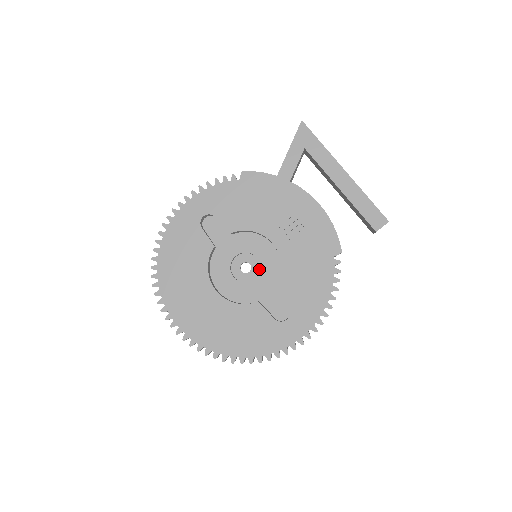
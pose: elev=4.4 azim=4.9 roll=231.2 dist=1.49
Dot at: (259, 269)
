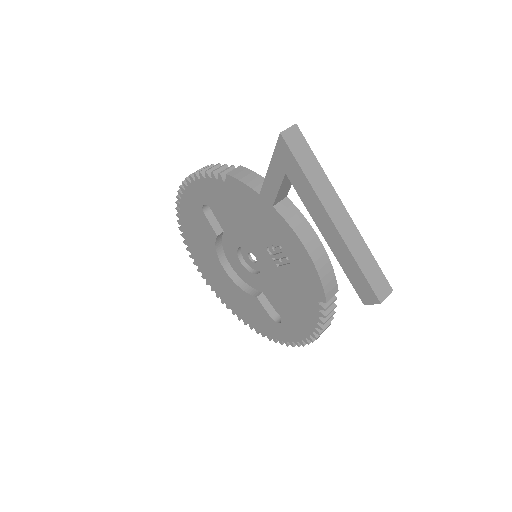
Dot at: occluded
